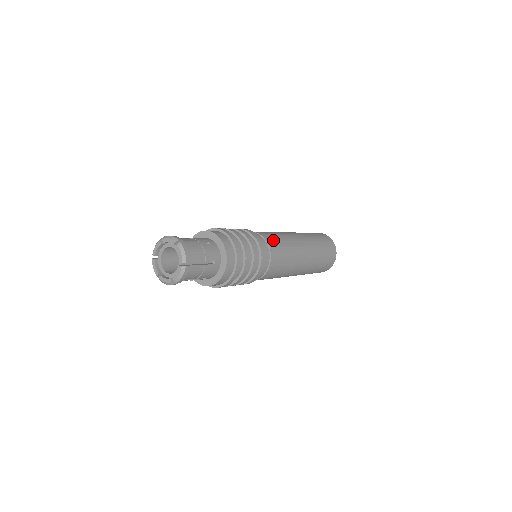
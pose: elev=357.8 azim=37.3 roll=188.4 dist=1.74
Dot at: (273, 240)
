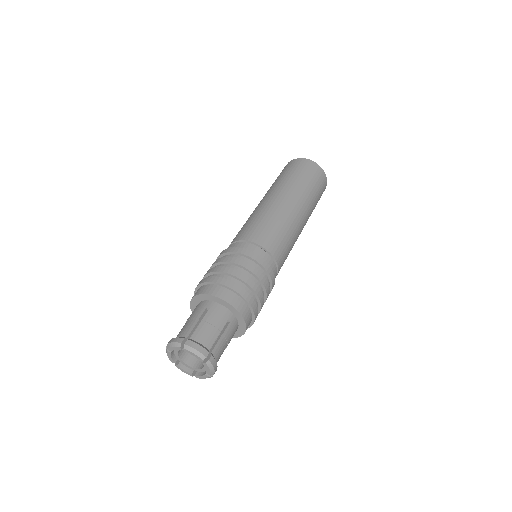
Dot at: (281, 251)
